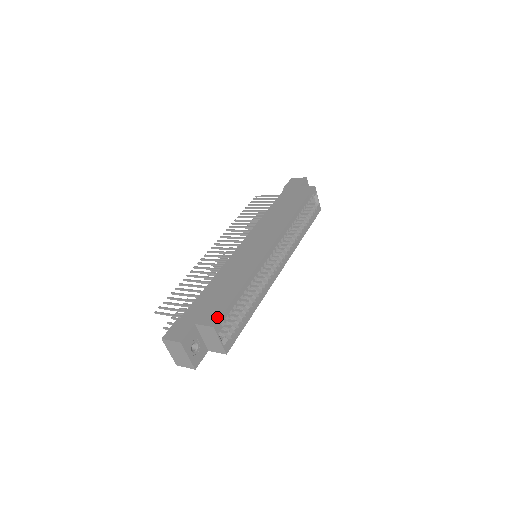
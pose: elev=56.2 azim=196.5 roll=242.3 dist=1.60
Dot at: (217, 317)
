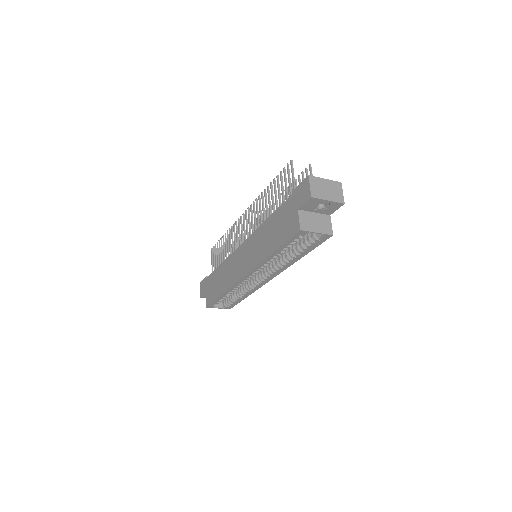
Dot at: (208, 303)
